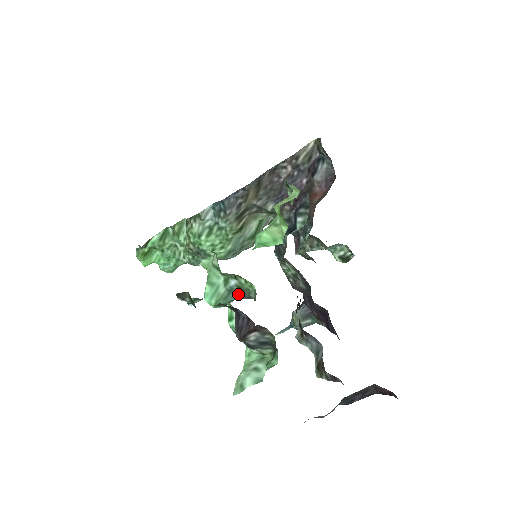
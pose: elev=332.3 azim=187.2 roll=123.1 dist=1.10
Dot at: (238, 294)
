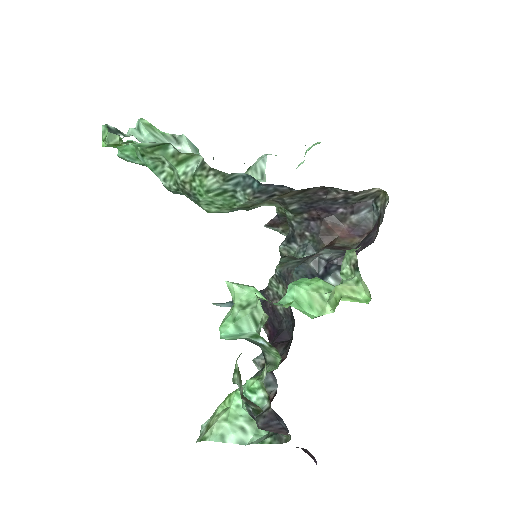
Dot at: (252, 341)
